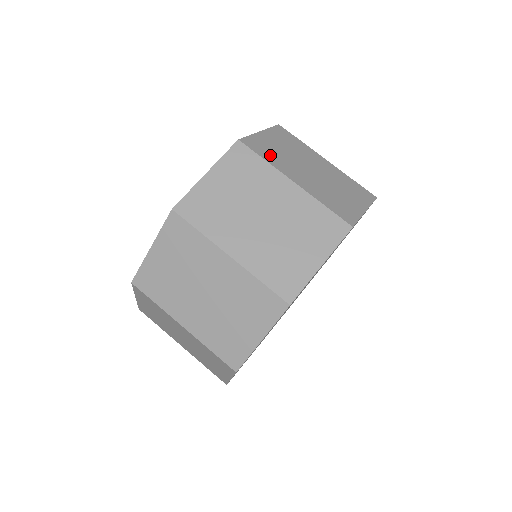
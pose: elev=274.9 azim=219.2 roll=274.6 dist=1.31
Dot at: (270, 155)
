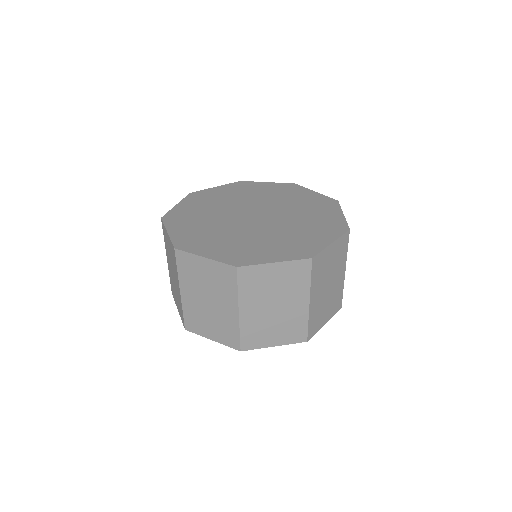
Dot at: (317, 274)
